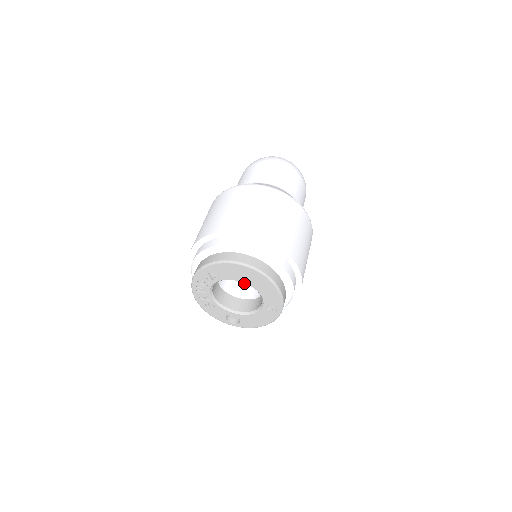
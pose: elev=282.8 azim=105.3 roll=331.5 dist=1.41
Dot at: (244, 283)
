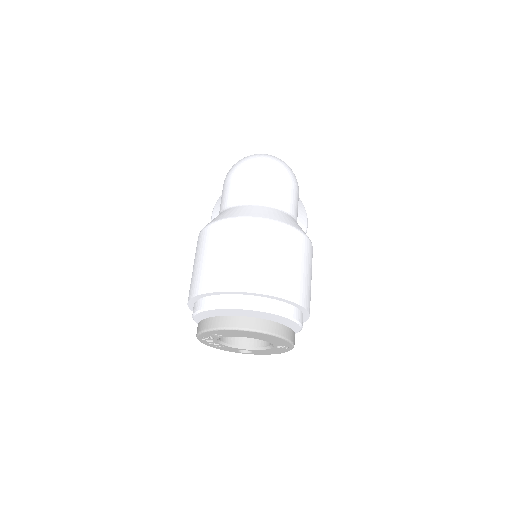
Dot at: occluded
